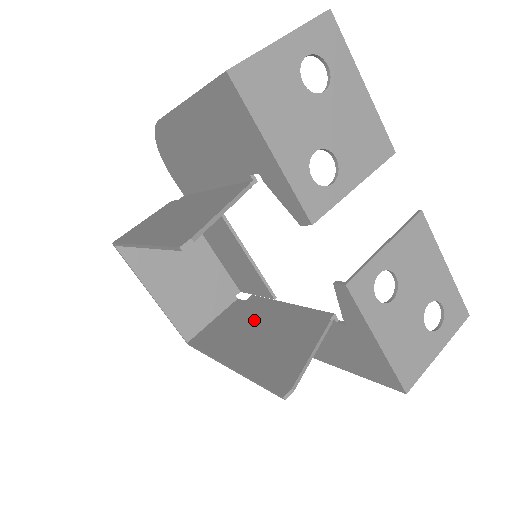
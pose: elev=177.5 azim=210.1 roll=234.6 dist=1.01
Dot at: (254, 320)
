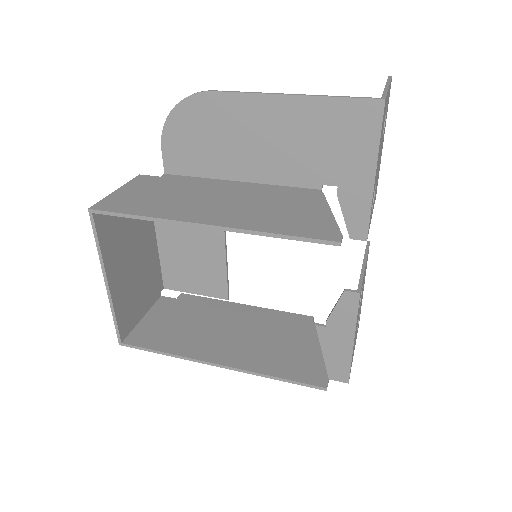
Dot at: (214, 319)
